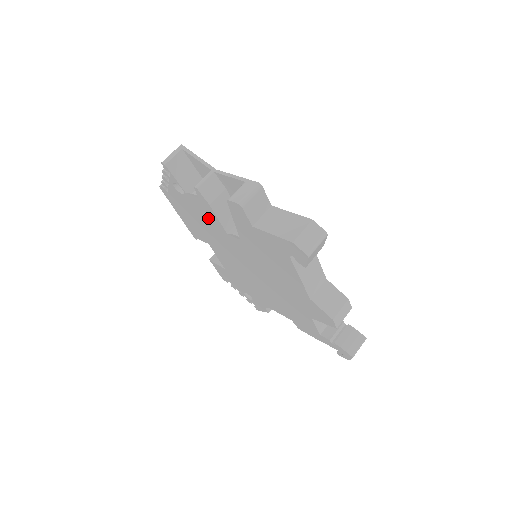
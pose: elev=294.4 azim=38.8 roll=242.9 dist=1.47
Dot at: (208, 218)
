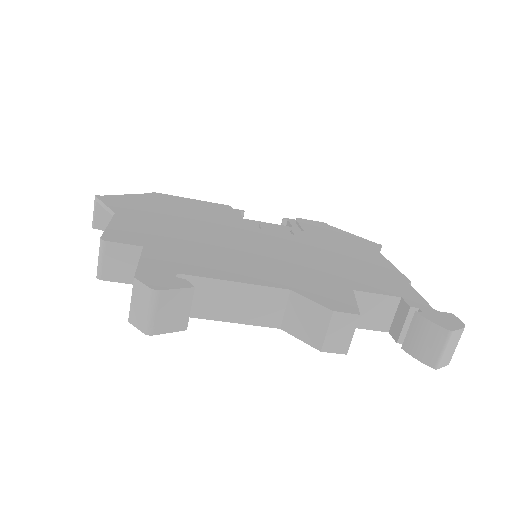
Dot at: occluded
